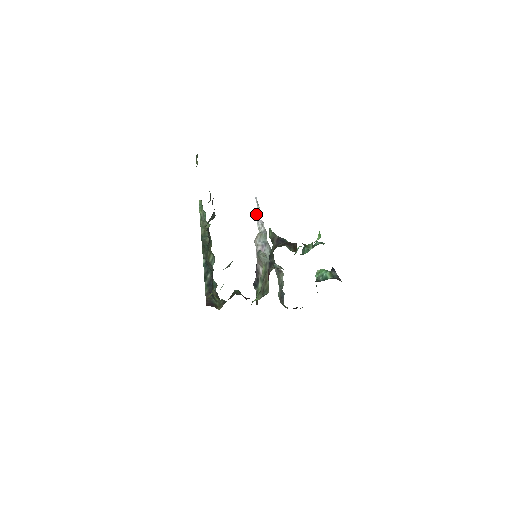
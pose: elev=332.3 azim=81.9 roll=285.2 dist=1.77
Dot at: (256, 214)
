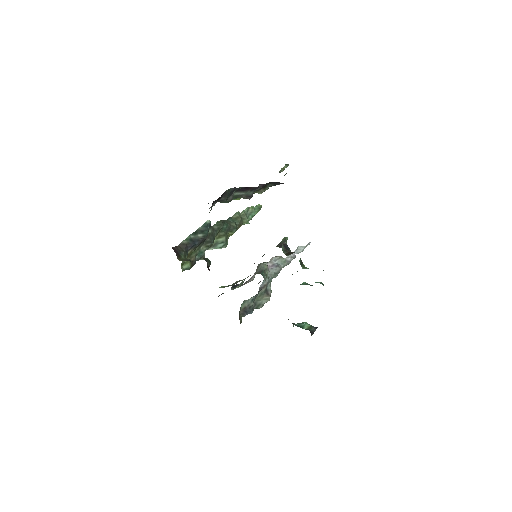
Dot at: (296, 249)
